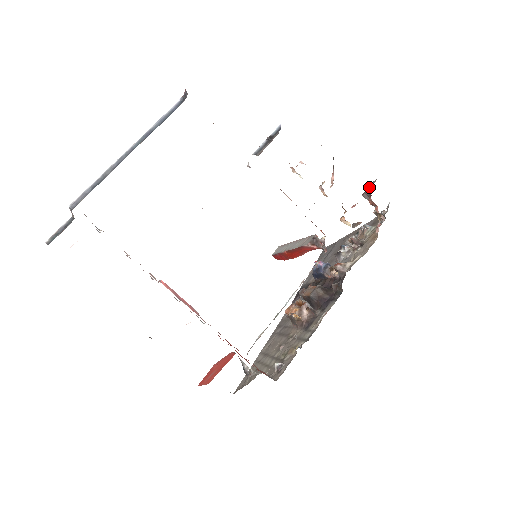
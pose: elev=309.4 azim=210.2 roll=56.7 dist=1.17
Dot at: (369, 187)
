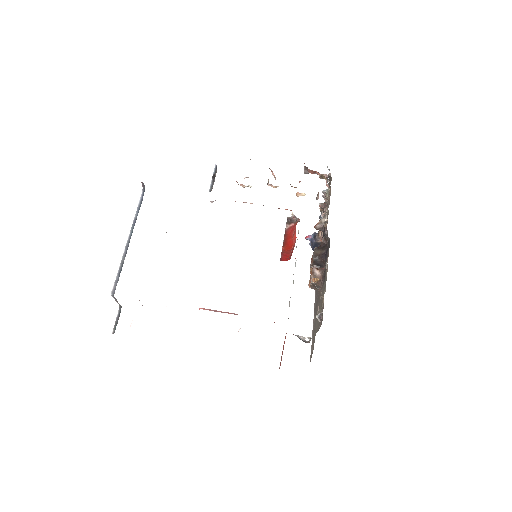
Dot at: occluded
